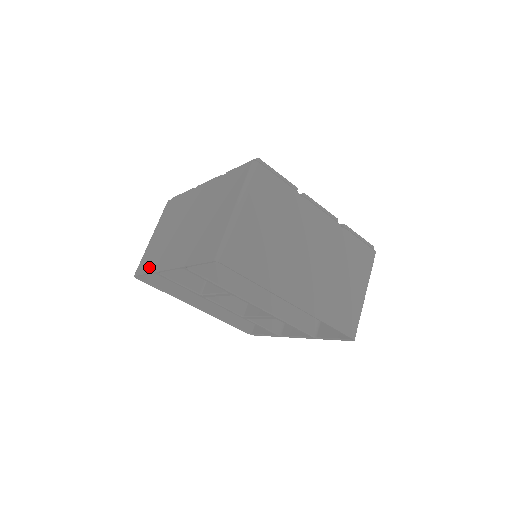
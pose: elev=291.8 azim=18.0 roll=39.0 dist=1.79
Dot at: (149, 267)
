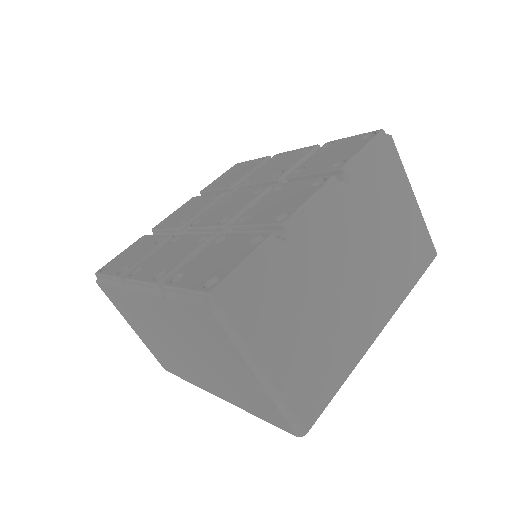
Dot at: (179, 374)
